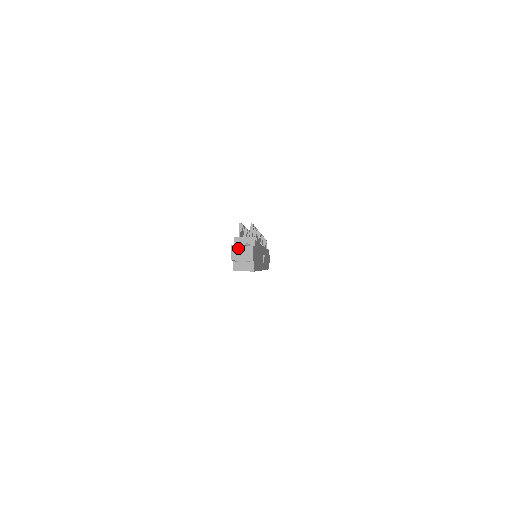
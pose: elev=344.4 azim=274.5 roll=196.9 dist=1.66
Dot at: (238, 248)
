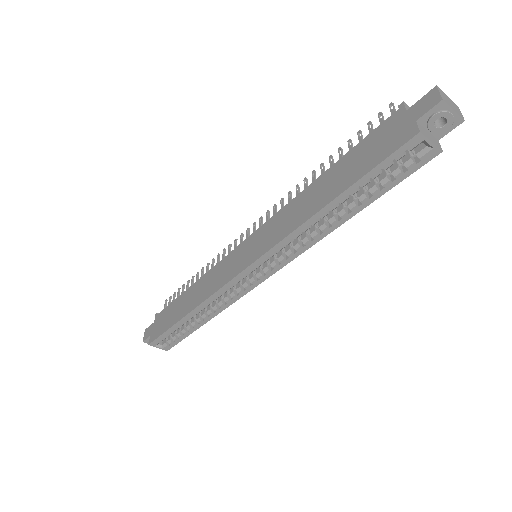
Dot at: (445, 95)
